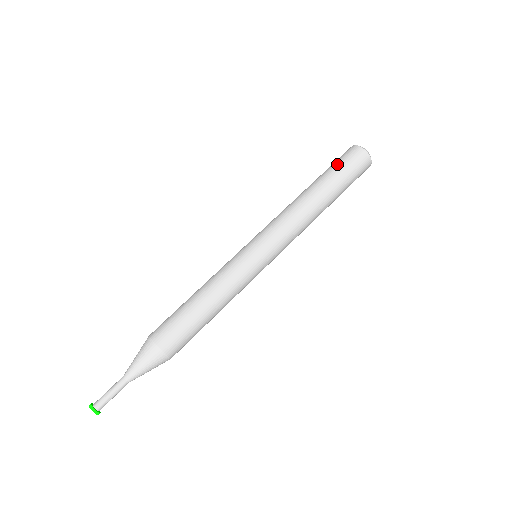
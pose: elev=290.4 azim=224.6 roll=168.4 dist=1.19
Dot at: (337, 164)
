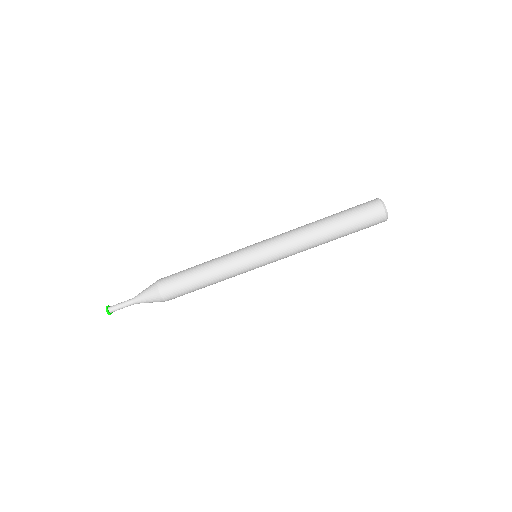
Dot at: (356, 216)
